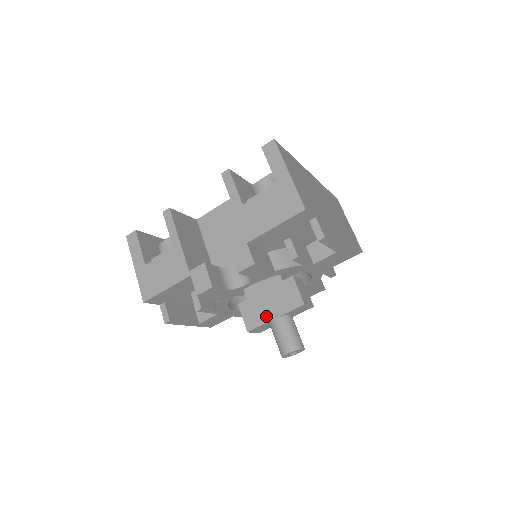
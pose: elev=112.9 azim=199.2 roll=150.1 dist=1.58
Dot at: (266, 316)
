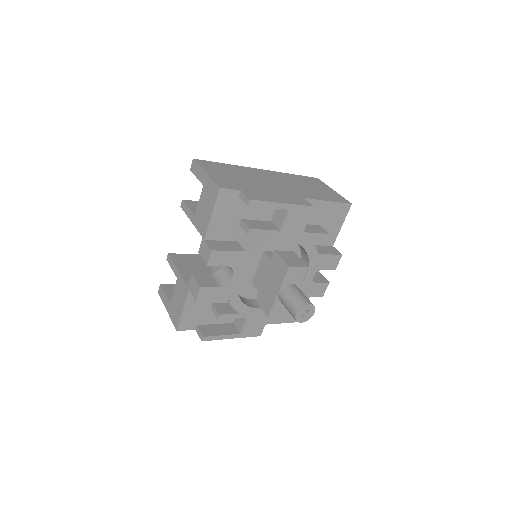
Dot at: (273, 295)
